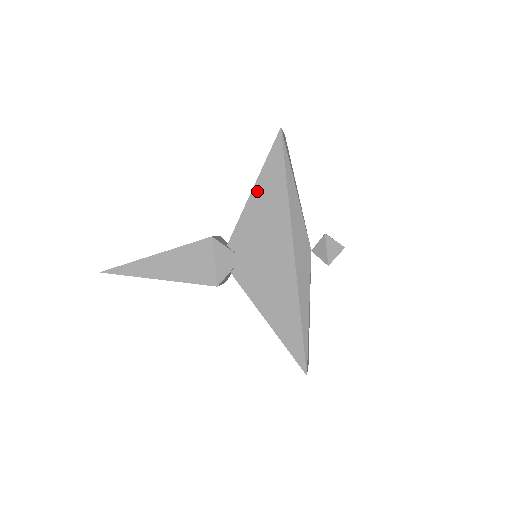
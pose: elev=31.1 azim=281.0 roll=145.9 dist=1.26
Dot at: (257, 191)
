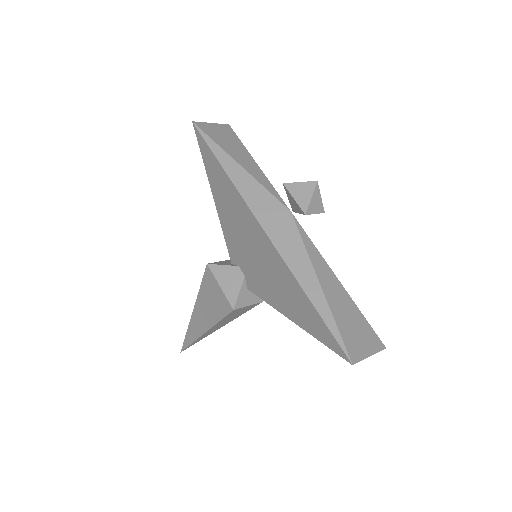
Dot at: (215, 193)
